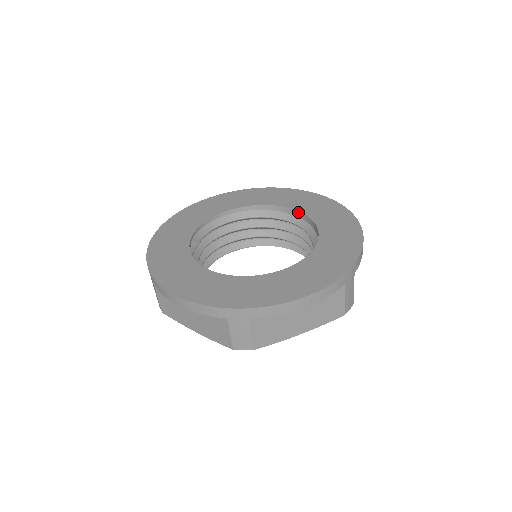
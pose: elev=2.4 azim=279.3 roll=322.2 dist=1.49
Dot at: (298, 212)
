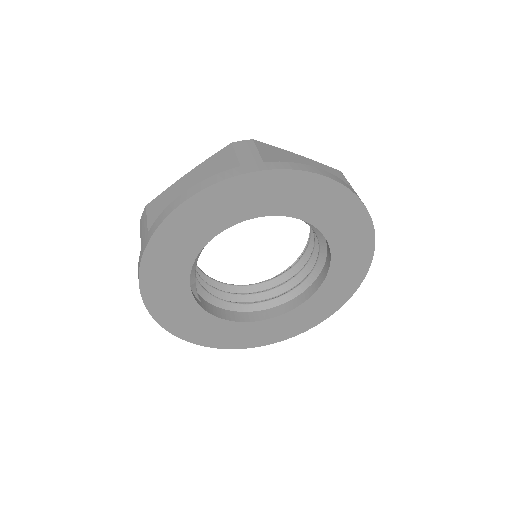
Dot at: (308, 222)
